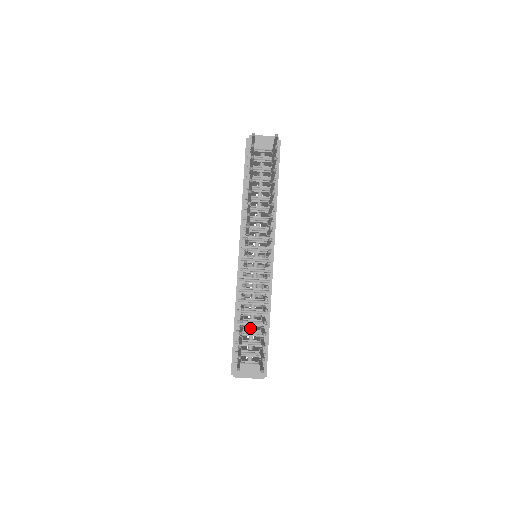
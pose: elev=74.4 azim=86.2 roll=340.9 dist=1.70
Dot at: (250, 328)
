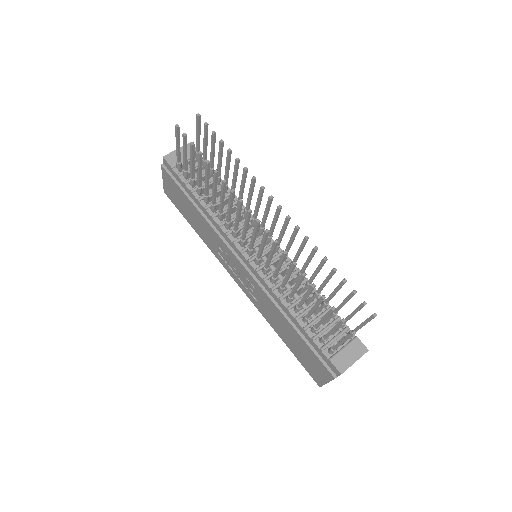
Dot at: (312, 317)
